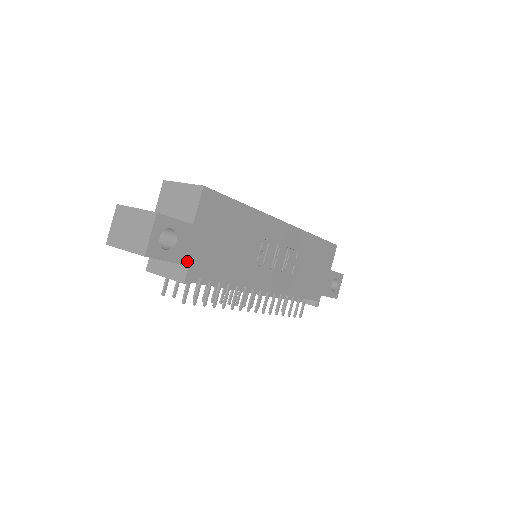
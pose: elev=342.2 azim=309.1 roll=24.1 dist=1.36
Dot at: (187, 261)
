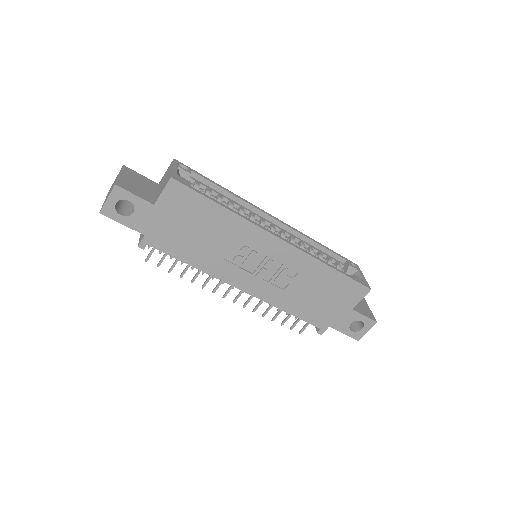
Dot at: (144, 231)
